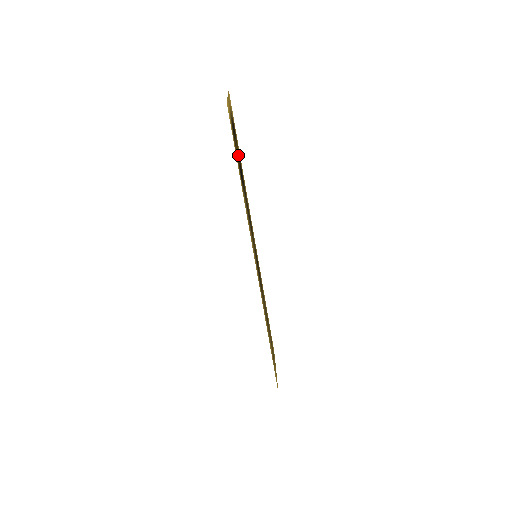
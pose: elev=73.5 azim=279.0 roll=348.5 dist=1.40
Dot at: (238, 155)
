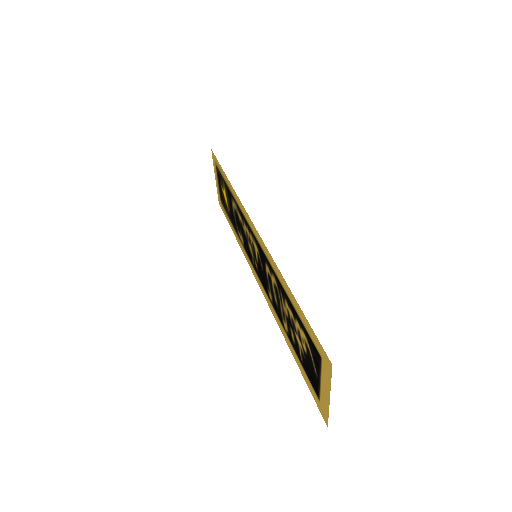
Dot at: (227, 202)
